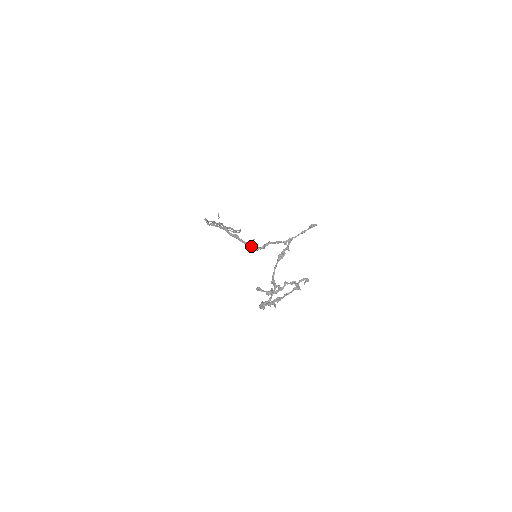
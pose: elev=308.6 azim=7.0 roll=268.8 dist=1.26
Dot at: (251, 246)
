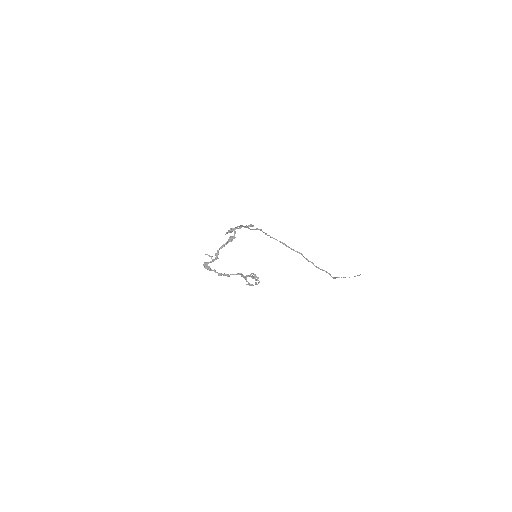
Dot at: occluded
